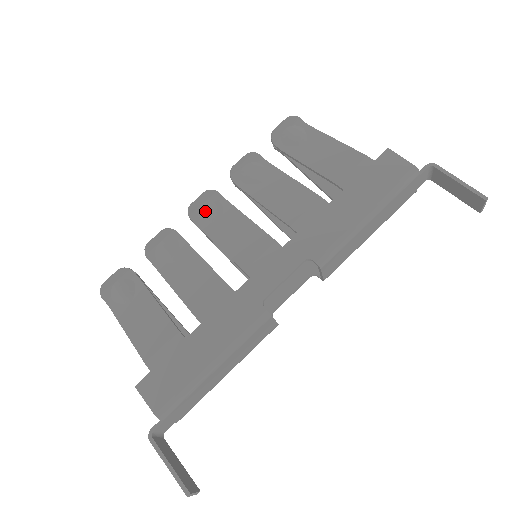
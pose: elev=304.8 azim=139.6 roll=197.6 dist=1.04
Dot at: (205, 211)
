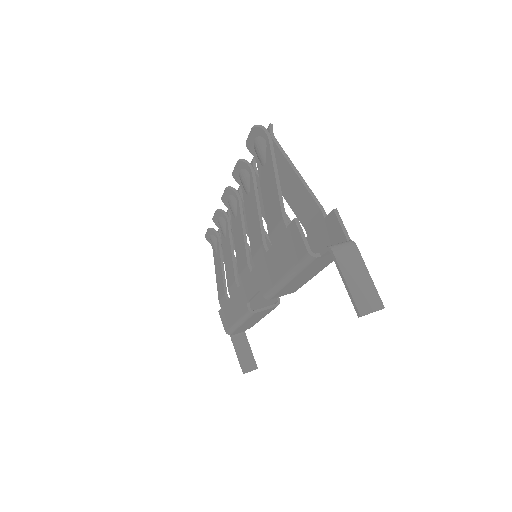
Dot at: (229, 205)
